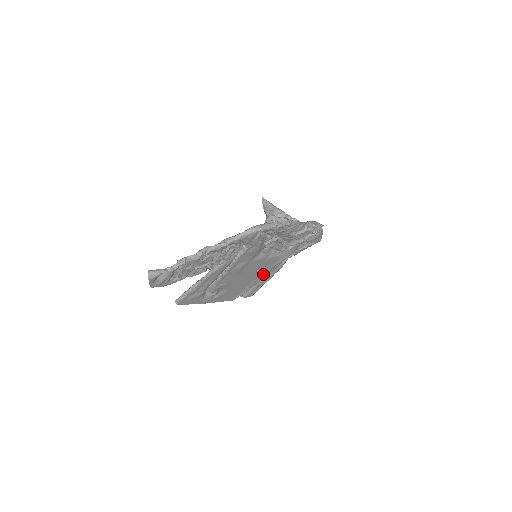
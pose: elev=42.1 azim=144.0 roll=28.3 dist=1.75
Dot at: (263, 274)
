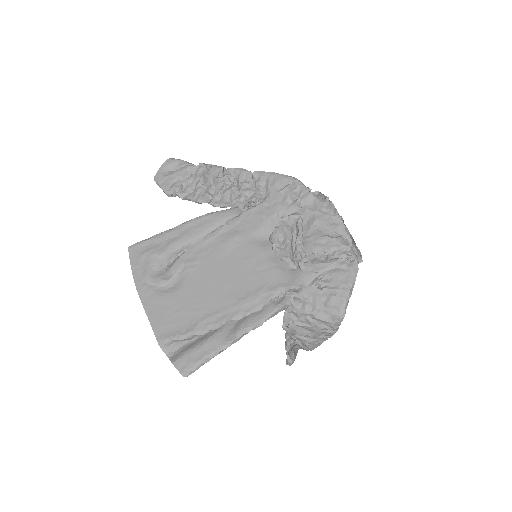
Dot at: (238, 303)
